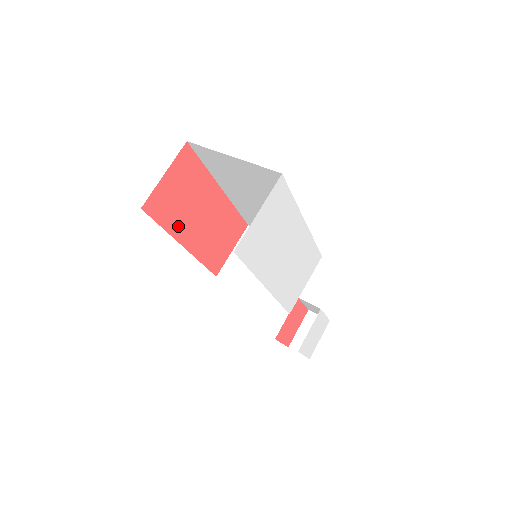
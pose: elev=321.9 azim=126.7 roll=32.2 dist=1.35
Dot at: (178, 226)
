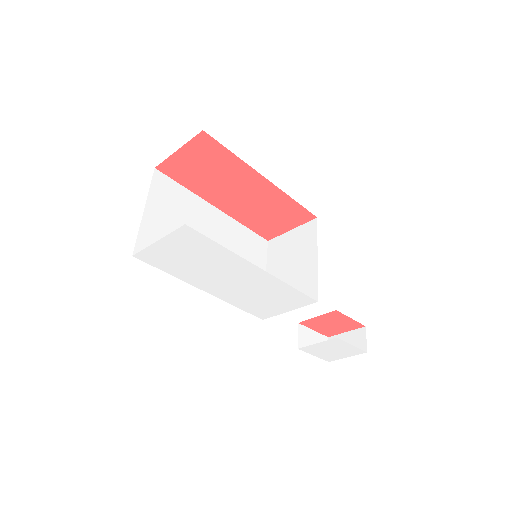
Dot at: (205, 191)
